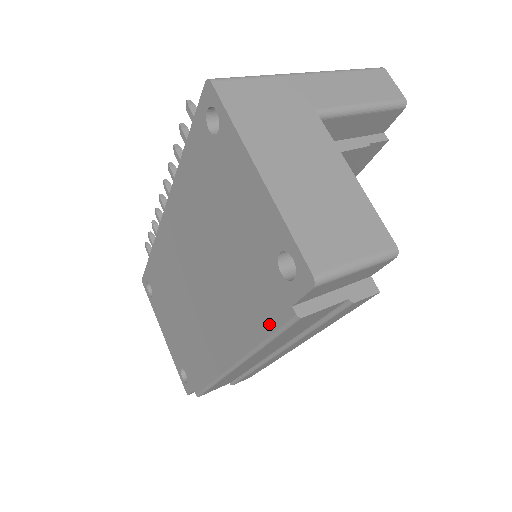
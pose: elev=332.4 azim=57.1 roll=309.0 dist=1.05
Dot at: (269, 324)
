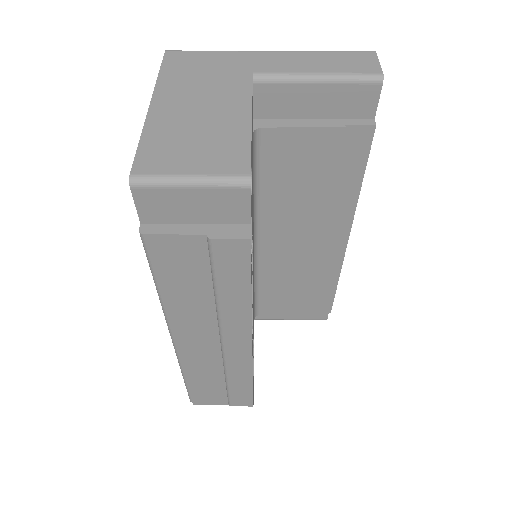
Dot at: occluded
